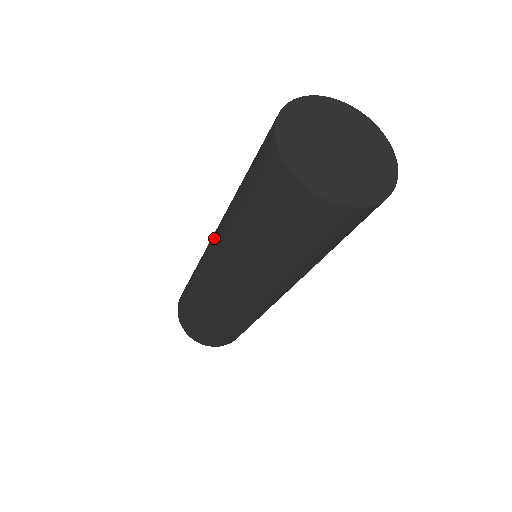
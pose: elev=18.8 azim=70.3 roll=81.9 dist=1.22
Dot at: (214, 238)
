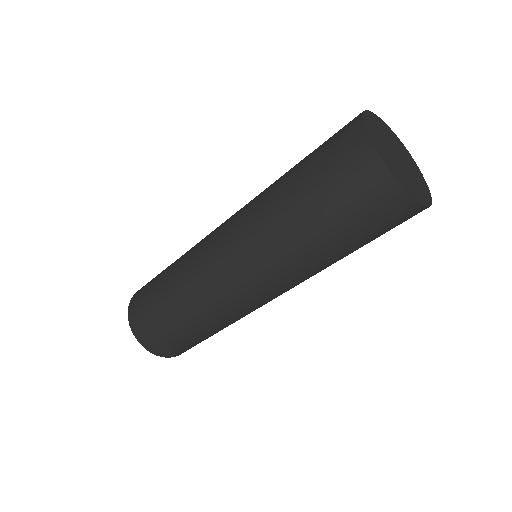
Dot at: (231, 222)
